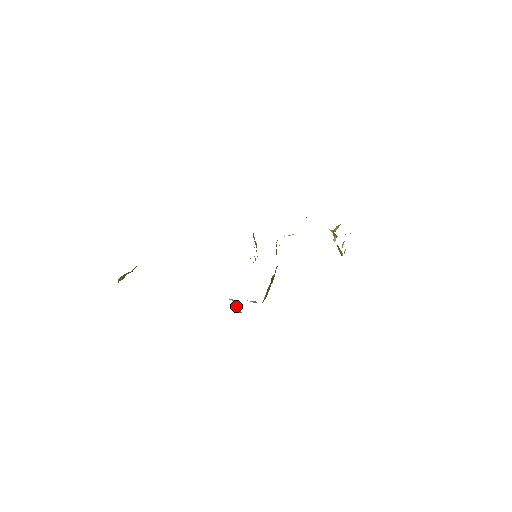
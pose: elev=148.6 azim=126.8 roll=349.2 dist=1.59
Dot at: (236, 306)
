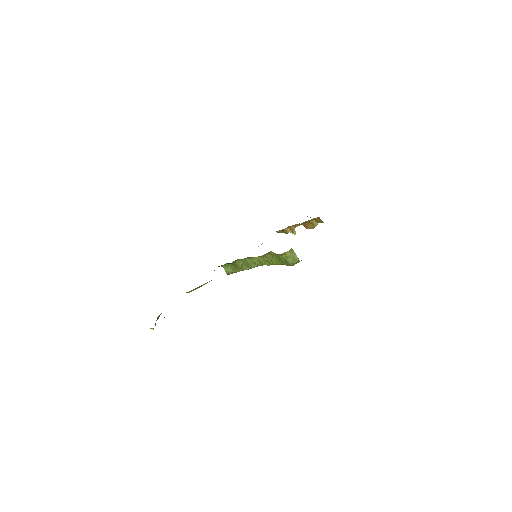
Dot at: (291, 258)
